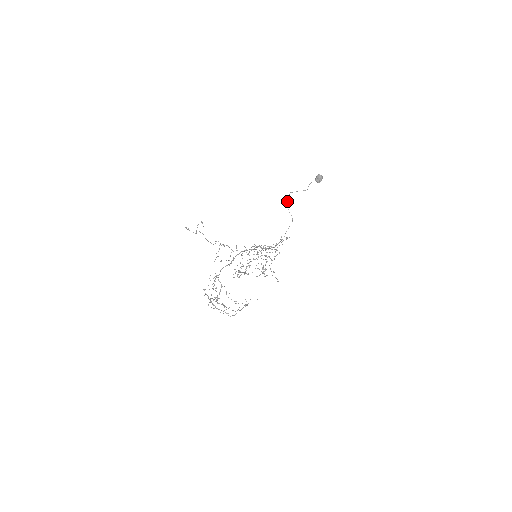
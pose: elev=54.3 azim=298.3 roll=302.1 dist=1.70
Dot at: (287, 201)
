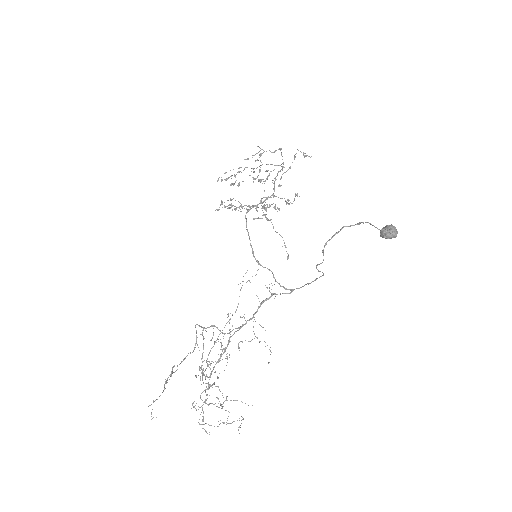
Dot at: (318, 264)
